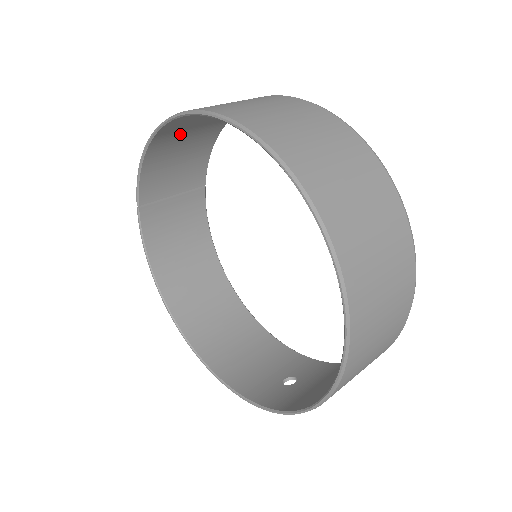
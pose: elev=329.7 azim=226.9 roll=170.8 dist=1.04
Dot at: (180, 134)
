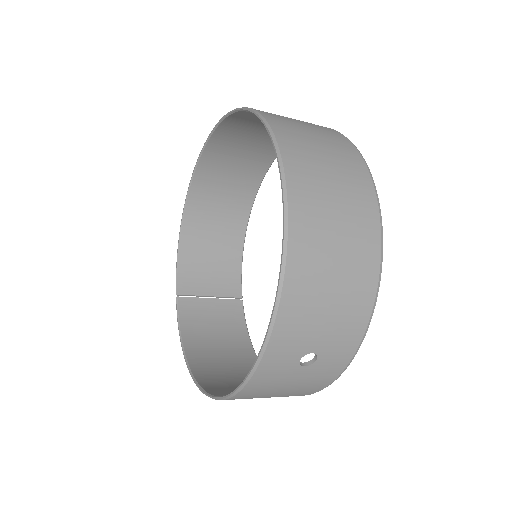
Dot at: (206, 227)
